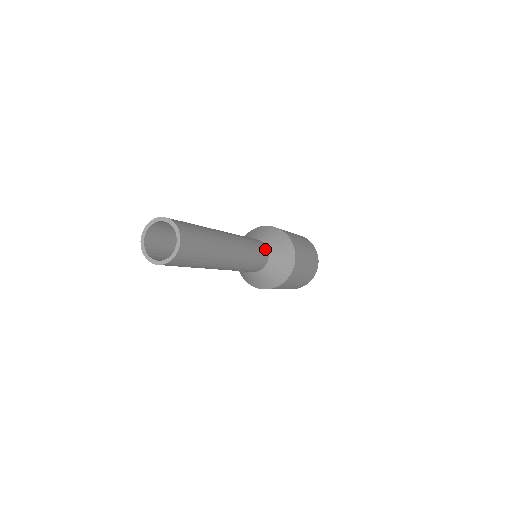
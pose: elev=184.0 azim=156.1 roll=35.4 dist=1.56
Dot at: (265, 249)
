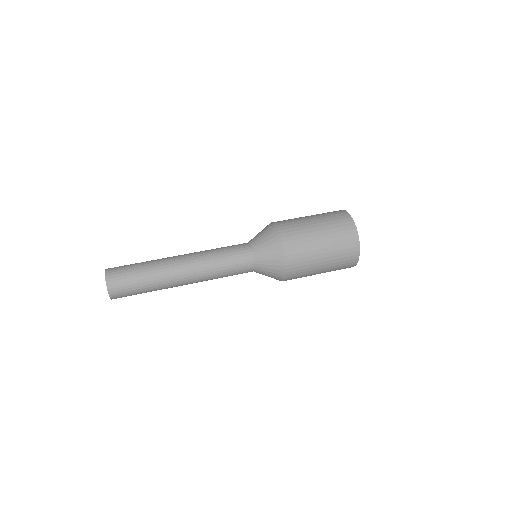
Dot at: (247, 257)
